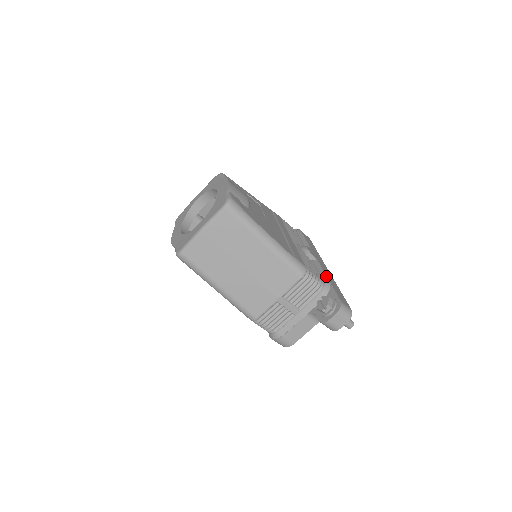
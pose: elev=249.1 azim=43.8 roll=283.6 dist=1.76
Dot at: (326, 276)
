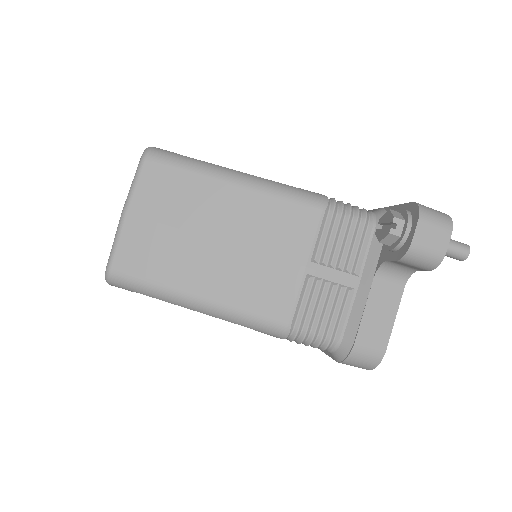
Dot at: occluded
